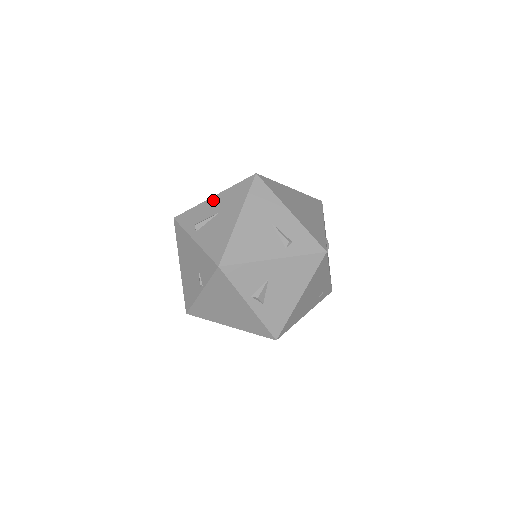
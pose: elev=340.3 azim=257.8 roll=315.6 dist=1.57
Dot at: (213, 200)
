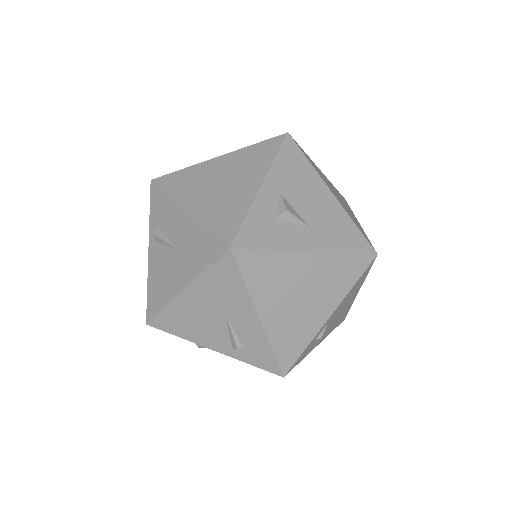
Dot at: (182, 217)
